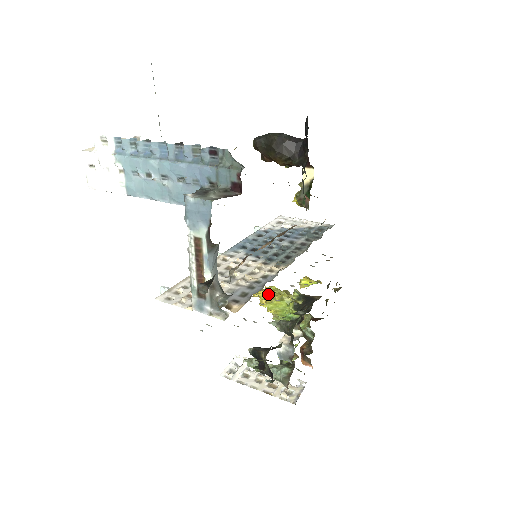
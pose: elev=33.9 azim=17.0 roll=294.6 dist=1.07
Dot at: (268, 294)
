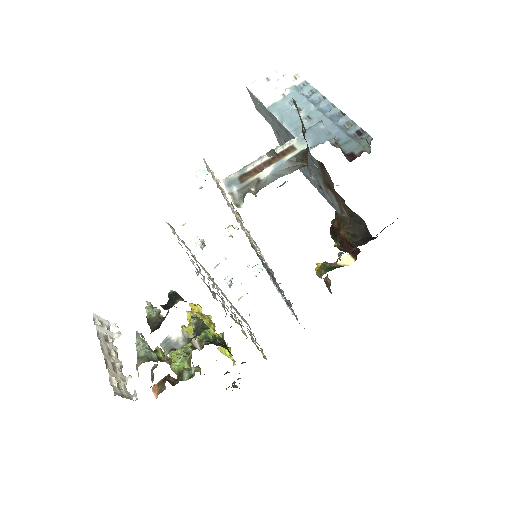
Dot at: occluded
